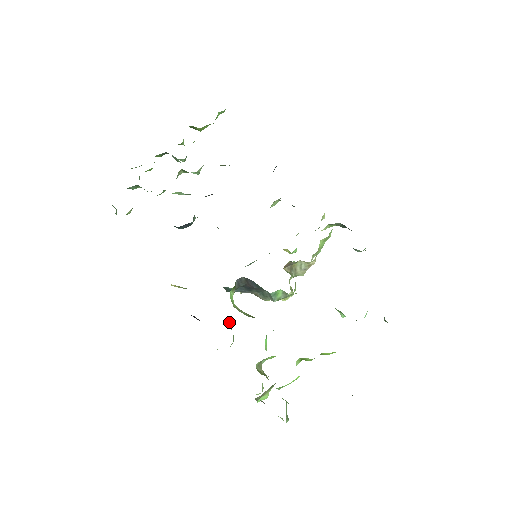
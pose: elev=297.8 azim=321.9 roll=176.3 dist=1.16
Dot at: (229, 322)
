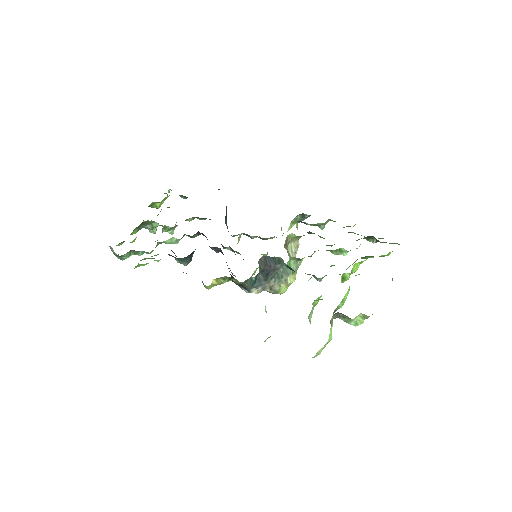
Dot at: (265, 307)
